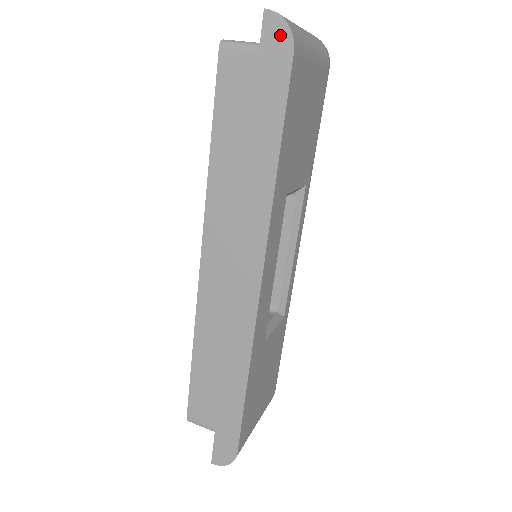
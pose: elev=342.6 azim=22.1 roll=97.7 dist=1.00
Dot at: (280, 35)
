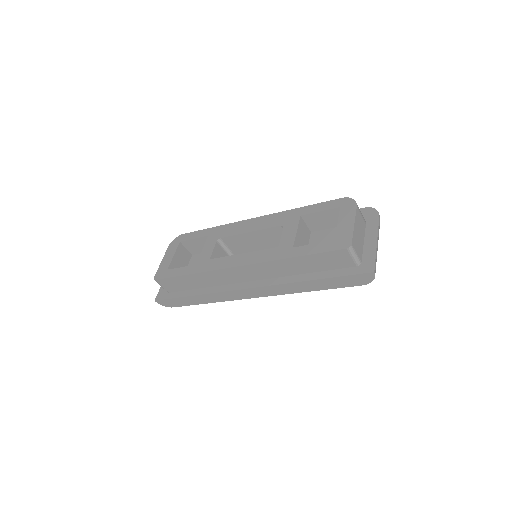
Dot at: (367, 280)
